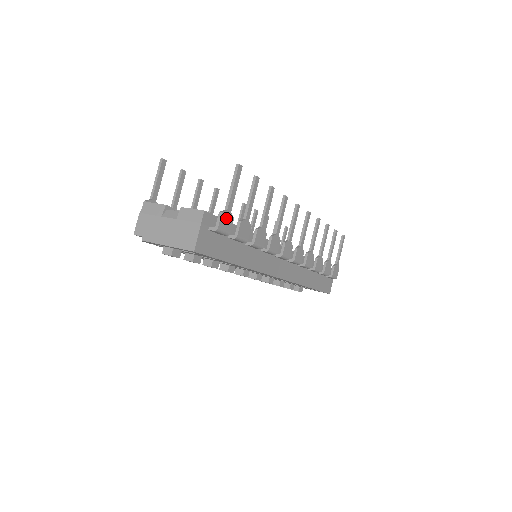
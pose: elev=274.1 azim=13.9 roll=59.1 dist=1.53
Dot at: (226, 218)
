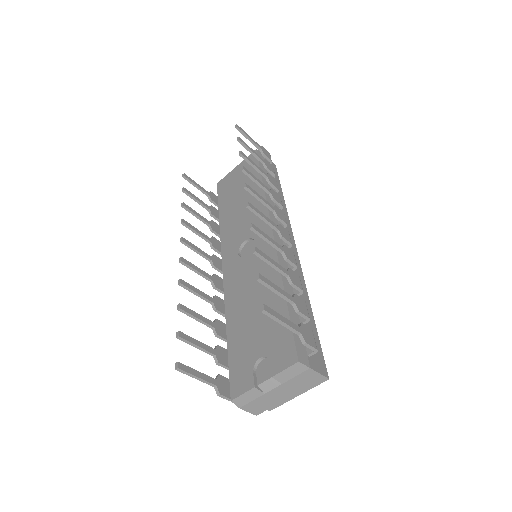
Dot at: (306, 336)
